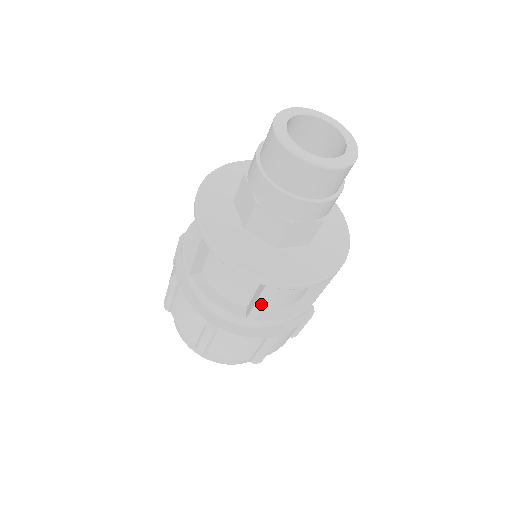
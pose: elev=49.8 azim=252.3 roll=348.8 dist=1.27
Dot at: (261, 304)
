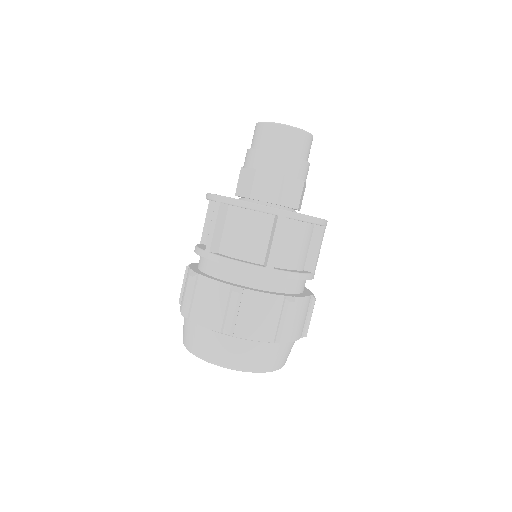
Dot at: (277, 241)
